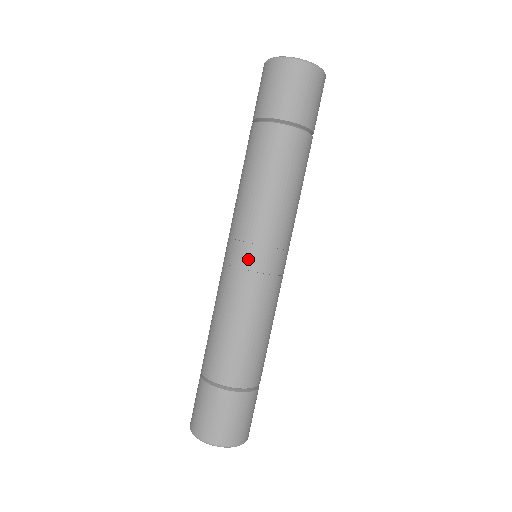
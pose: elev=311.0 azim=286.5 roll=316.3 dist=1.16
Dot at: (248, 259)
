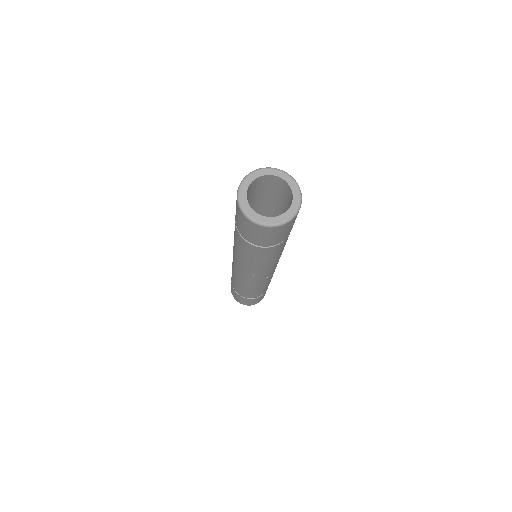
Dot at: (251, 278)
